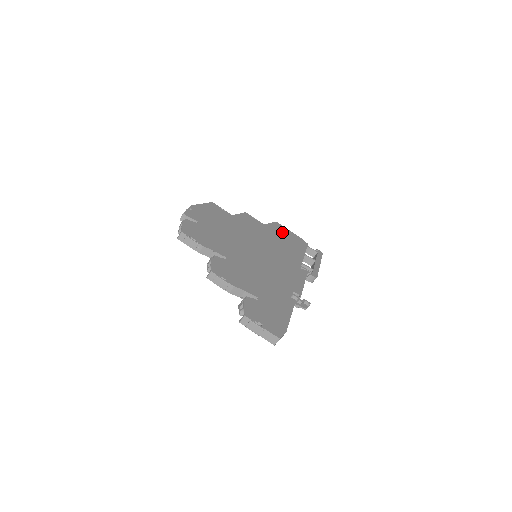
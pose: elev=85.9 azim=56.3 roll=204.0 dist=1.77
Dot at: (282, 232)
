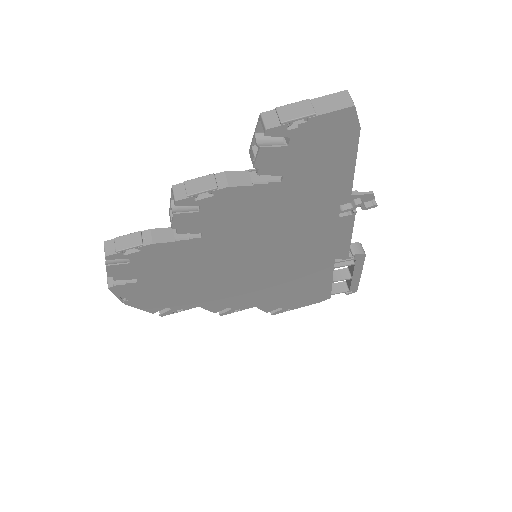
Dot at: occluded
